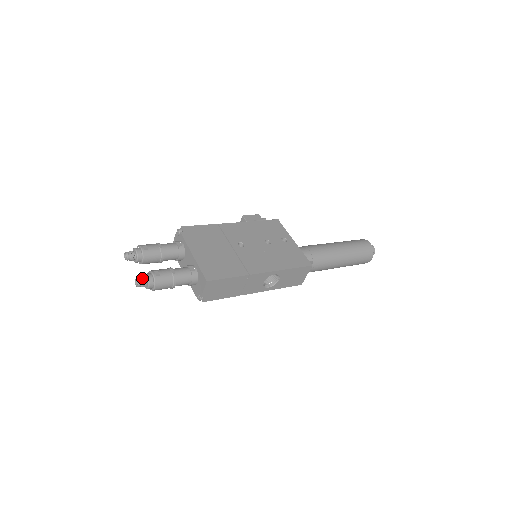
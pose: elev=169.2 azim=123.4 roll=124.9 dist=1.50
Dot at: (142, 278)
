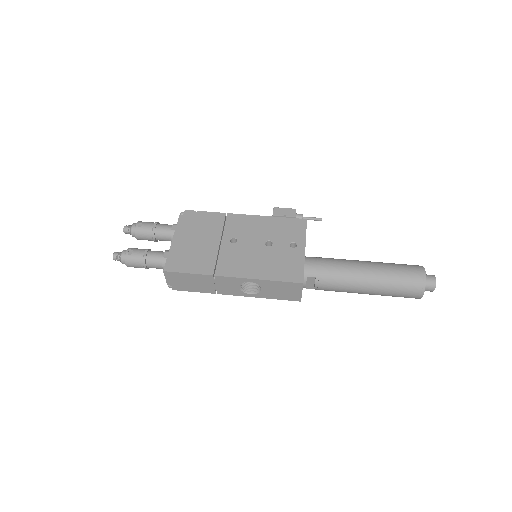
Dot at: (119, 253)
